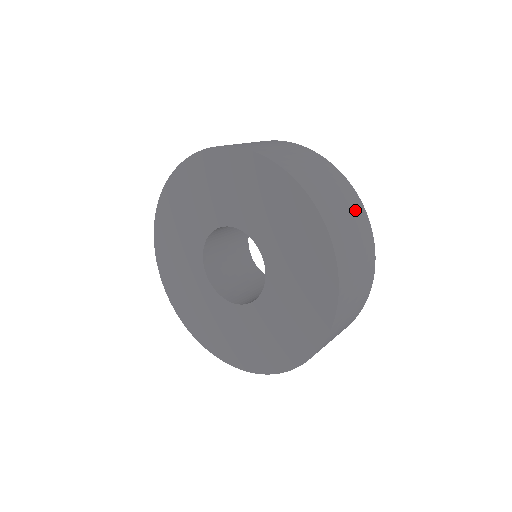
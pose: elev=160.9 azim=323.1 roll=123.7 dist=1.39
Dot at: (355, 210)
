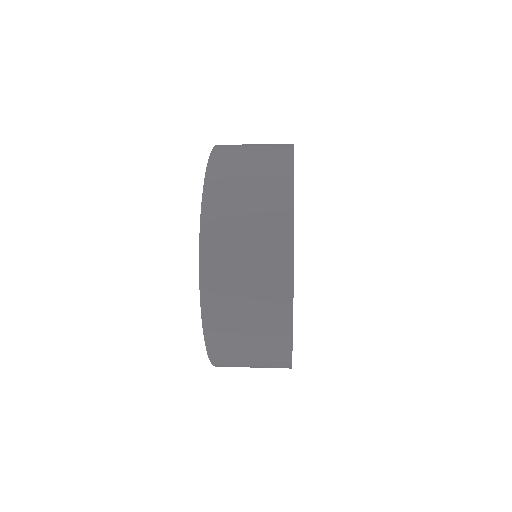
Dot at: (272, 168)
